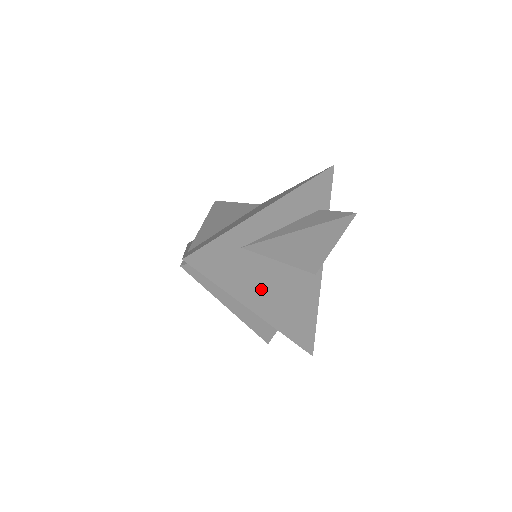
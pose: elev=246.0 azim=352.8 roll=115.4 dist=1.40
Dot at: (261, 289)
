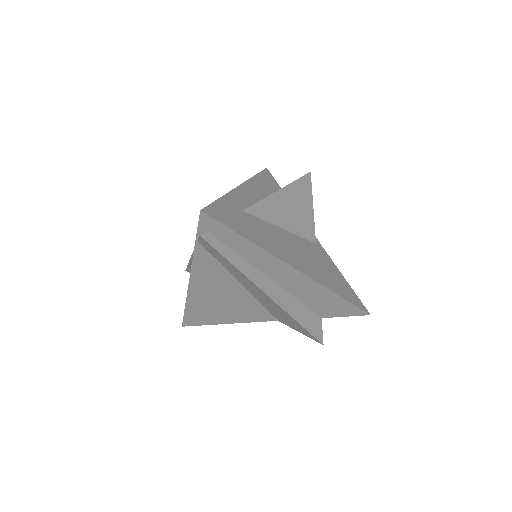
Dot at: (283, 248)
